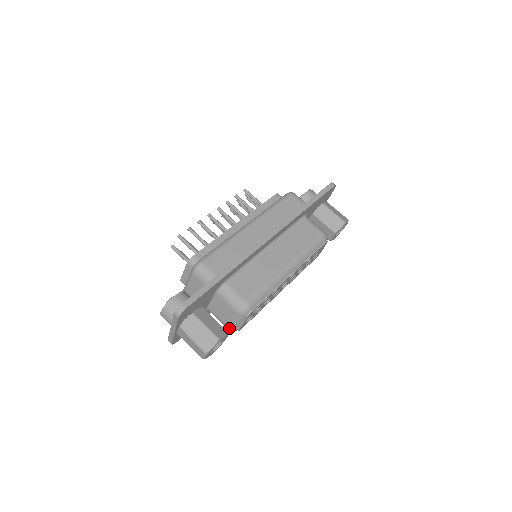
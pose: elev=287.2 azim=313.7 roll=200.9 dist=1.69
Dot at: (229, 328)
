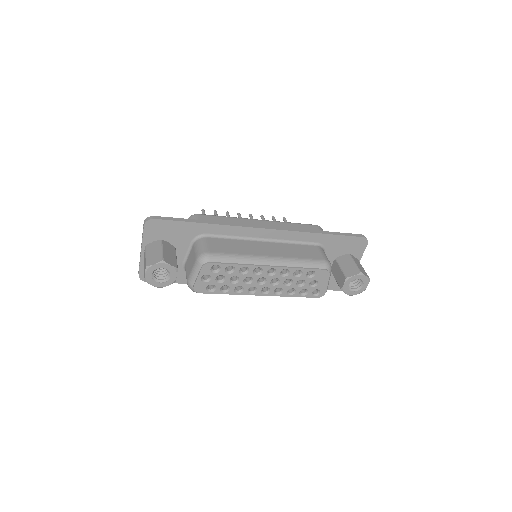
Dot at: (188, 282)
